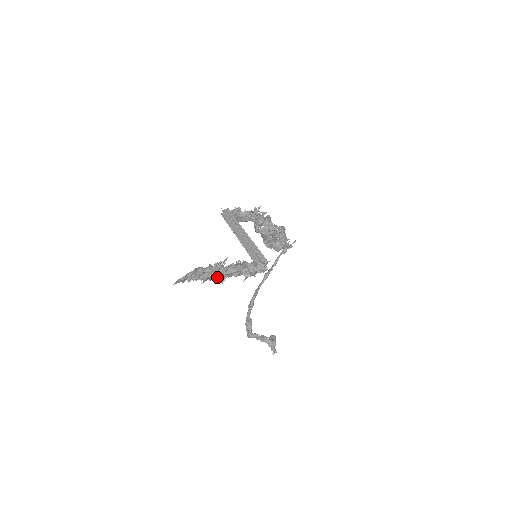
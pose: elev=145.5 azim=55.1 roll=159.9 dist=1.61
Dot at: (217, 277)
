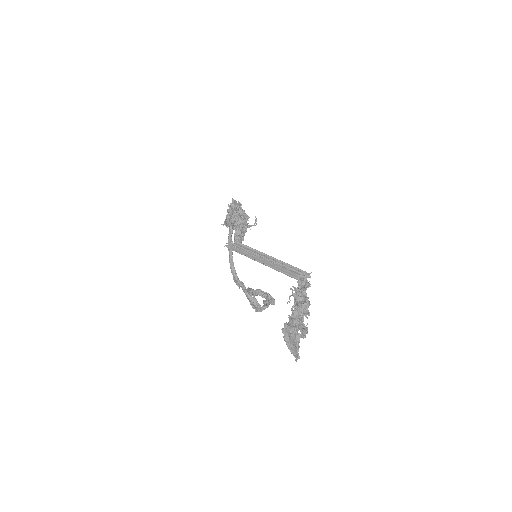
Dot at: (307, 324)
